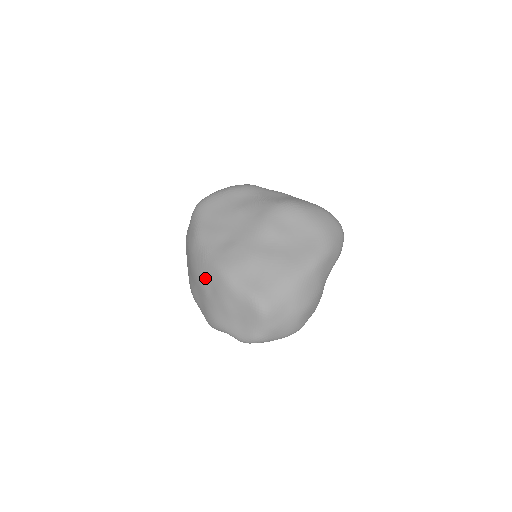
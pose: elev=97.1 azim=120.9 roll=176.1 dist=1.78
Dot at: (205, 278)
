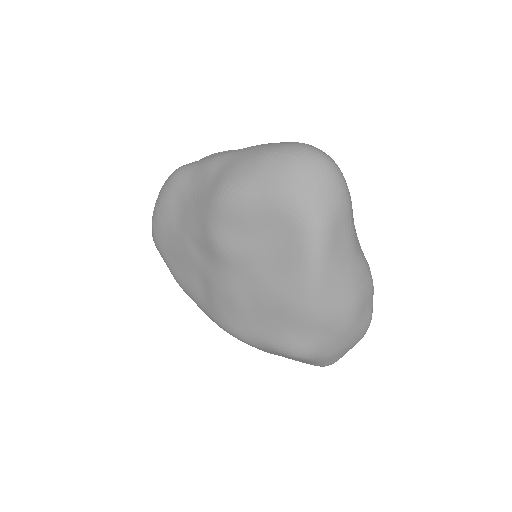
Dot at: occluded
